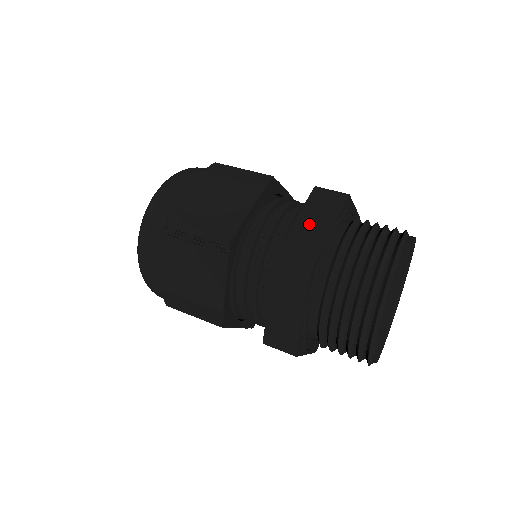
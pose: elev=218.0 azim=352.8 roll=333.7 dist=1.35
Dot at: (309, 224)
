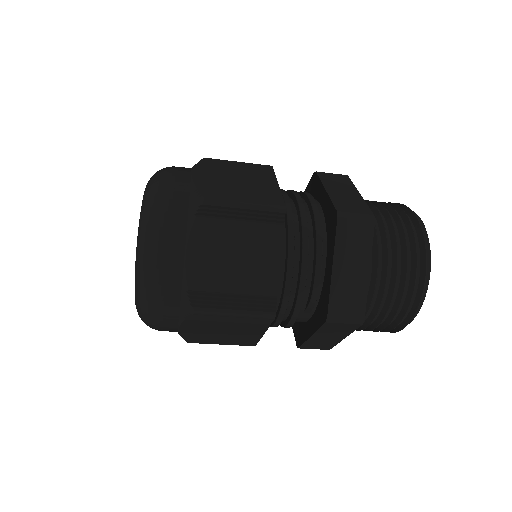
Dot at: (340, 192)
